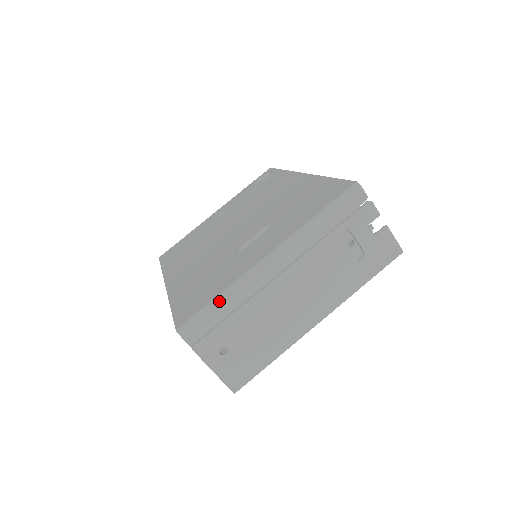
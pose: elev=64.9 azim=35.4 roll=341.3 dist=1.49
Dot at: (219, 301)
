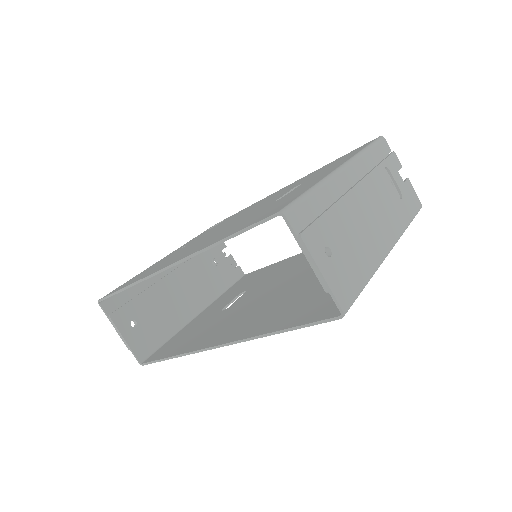
Dot at: (314, 192)
